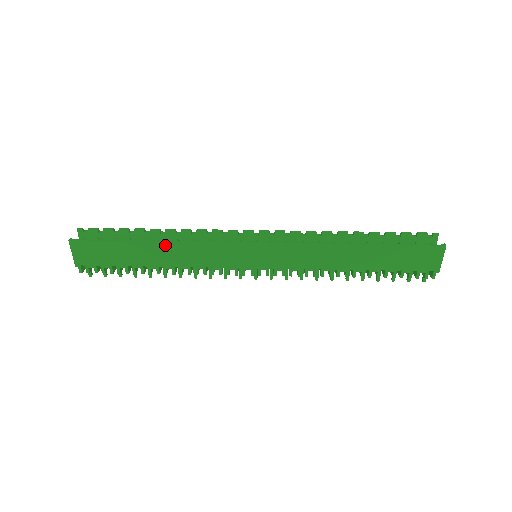
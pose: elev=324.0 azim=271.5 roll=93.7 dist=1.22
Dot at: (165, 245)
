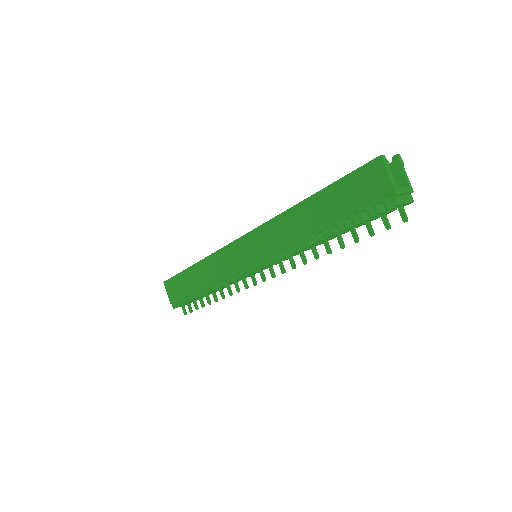
Dot at: (199, 265)
